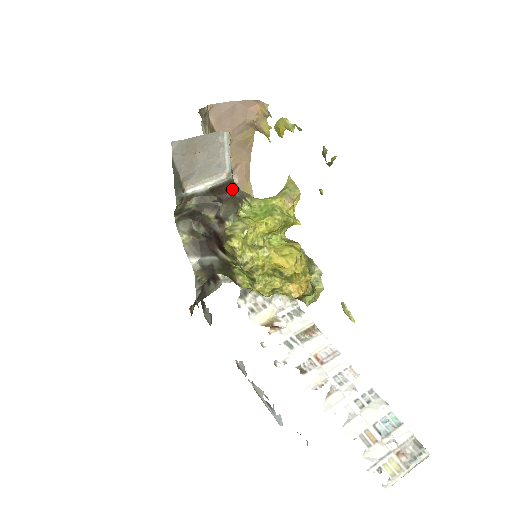
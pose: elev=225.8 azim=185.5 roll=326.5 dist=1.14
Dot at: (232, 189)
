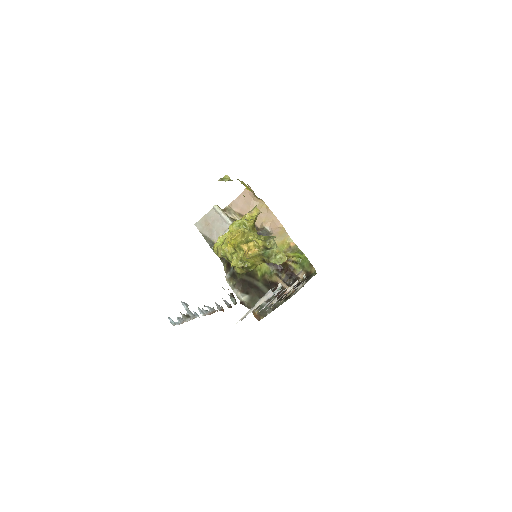
Dot at: occluded
